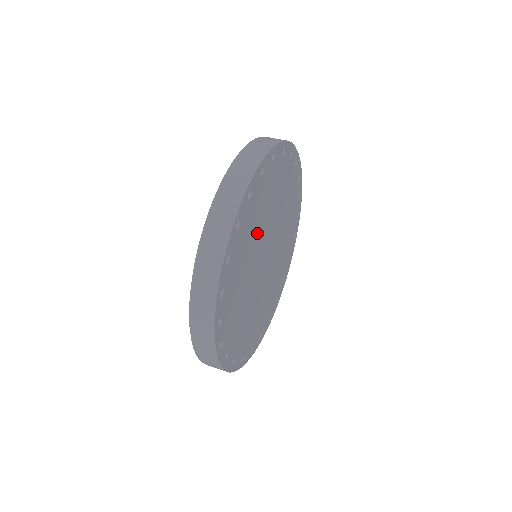
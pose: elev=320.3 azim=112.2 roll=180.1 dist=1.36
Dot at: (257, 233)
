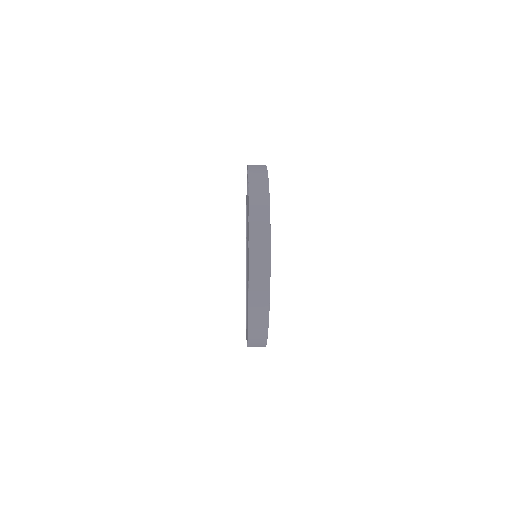
Dot at: occluded
